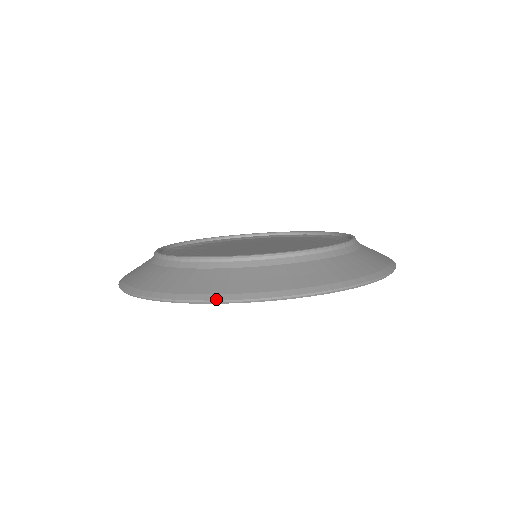
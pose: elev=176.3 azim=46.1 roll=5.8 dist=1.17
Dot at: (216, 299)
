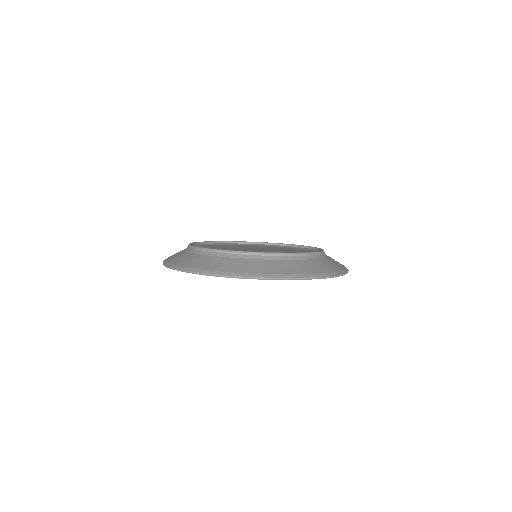
Dot at: (319, 276)
